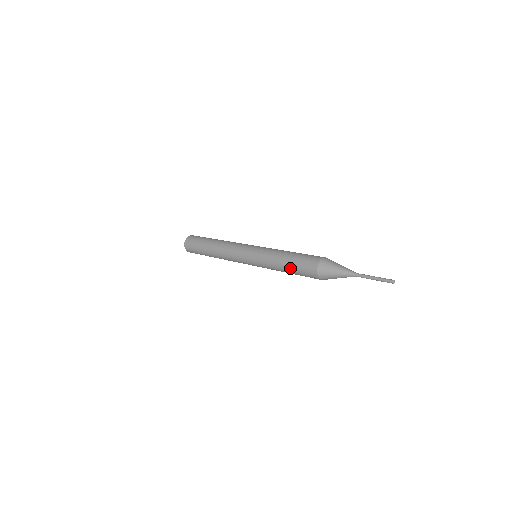
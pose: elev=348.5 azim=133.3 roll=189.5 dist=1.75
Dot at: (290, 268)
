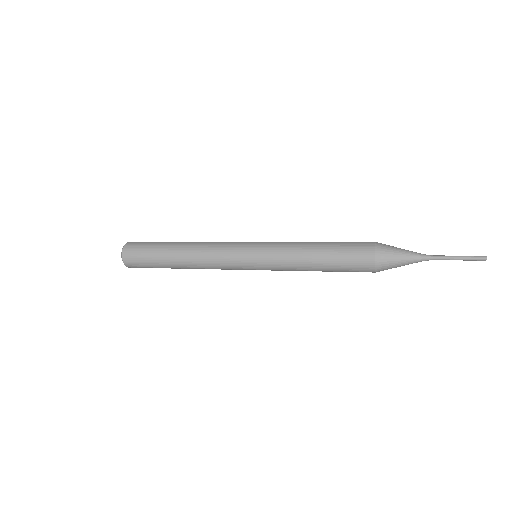
Dot at: (327, 263)
